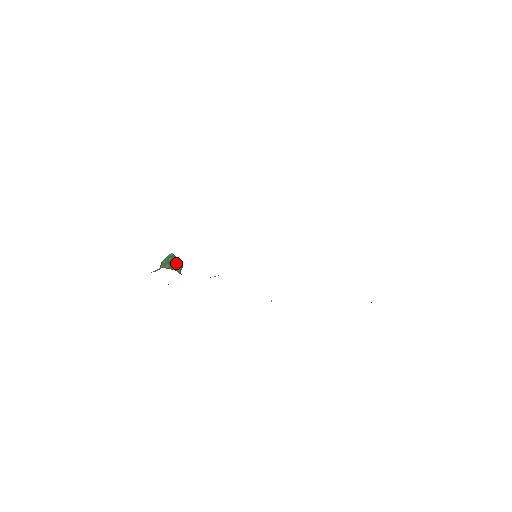
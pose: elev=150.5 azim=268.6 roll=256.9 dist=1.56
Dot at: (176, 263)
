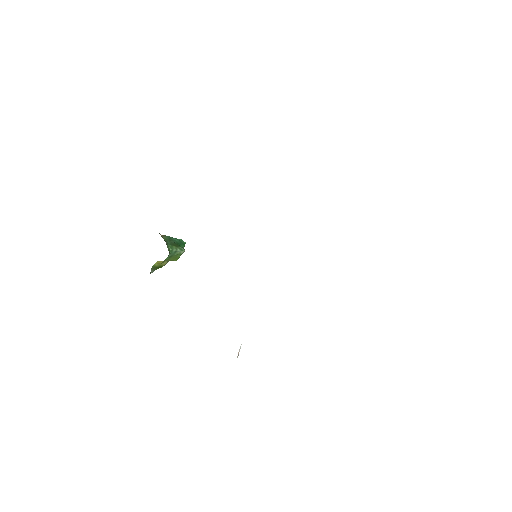
Dot at: (177, 244)
